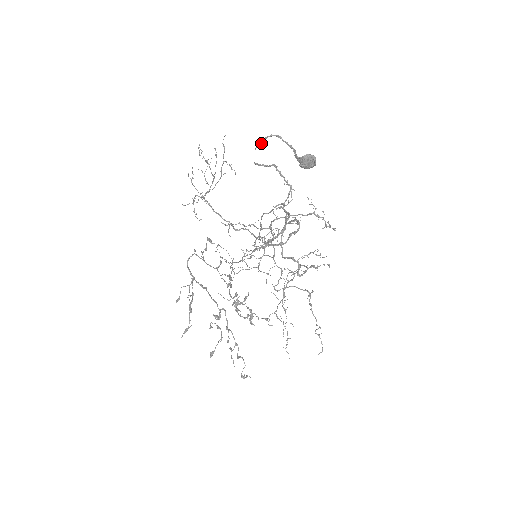
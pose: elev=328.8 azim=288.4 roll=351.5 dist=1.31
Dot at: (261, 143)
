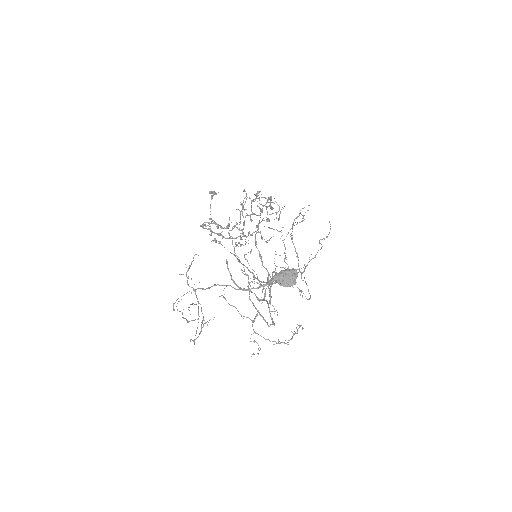
Dot at: (230, 274)
